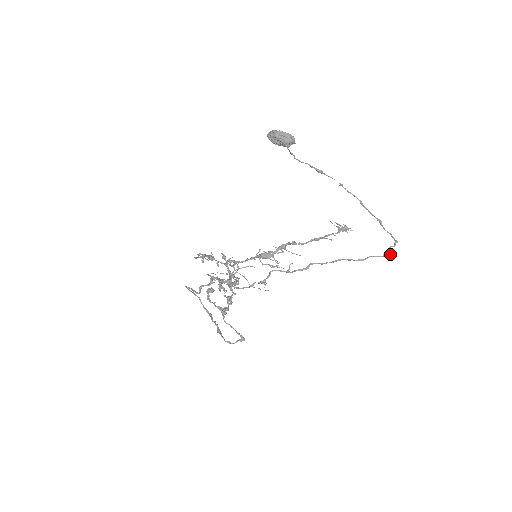
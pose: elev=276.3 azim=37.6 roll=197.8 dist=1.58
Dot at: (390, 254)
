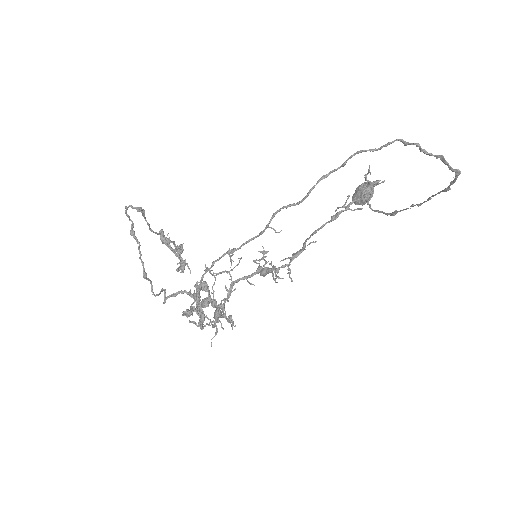
Dot at: (416, 144)
